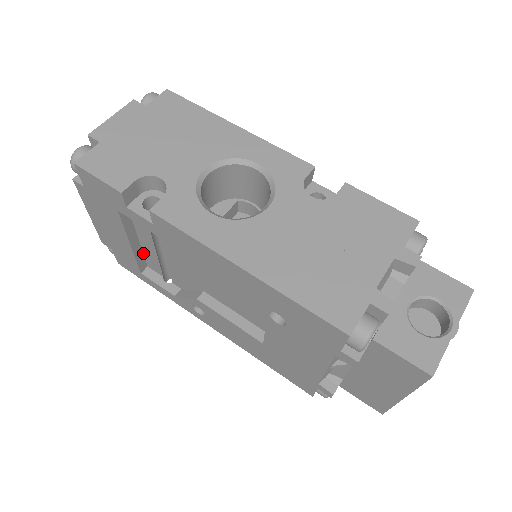
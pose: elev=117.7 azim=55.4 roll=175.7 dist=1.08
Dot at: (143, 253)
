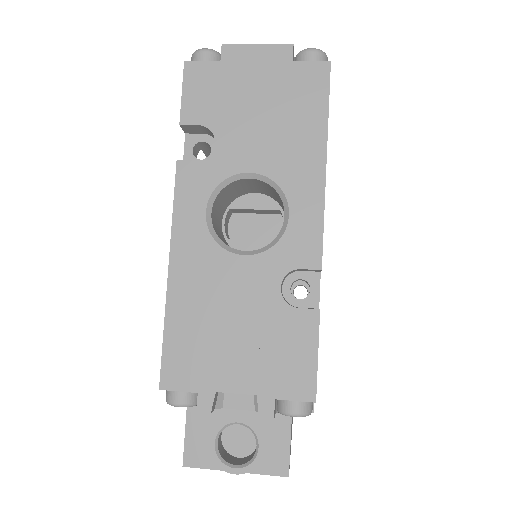
Dot at: occluded
